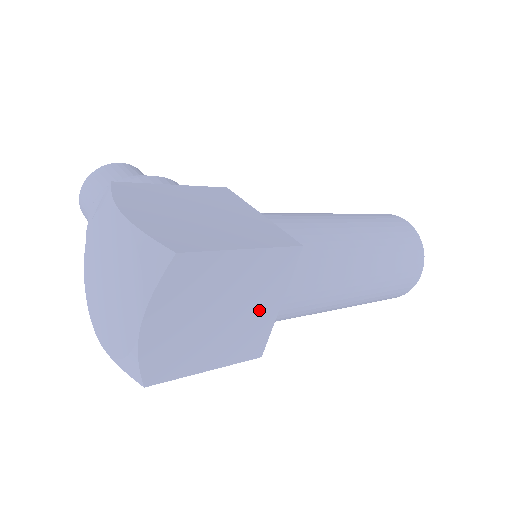
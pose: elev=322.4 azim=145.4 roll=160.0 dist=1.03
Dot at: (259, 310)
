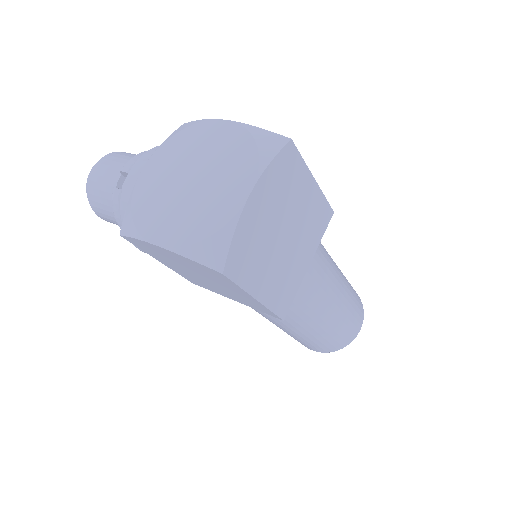
Dot at: (300, 256)
